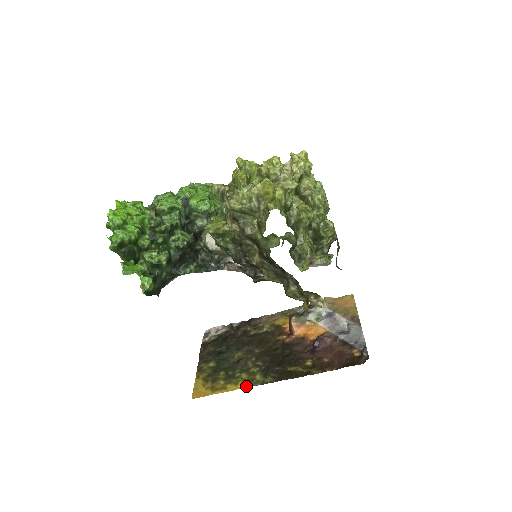
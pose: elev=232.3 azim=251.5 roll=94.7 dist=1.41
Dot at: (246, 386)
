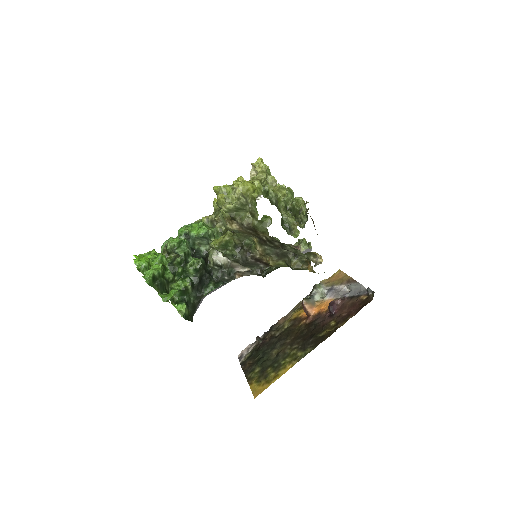
Dot at: (293, 364)
